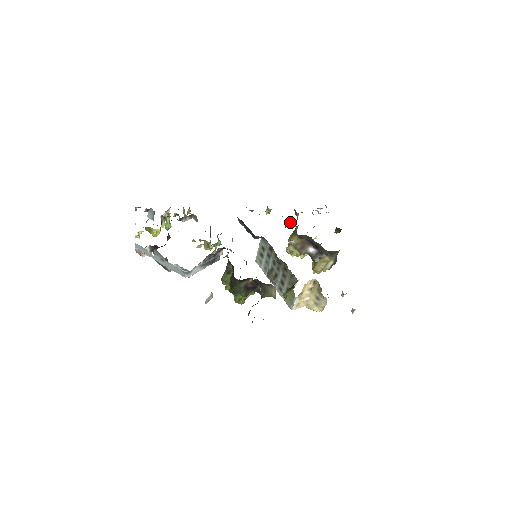
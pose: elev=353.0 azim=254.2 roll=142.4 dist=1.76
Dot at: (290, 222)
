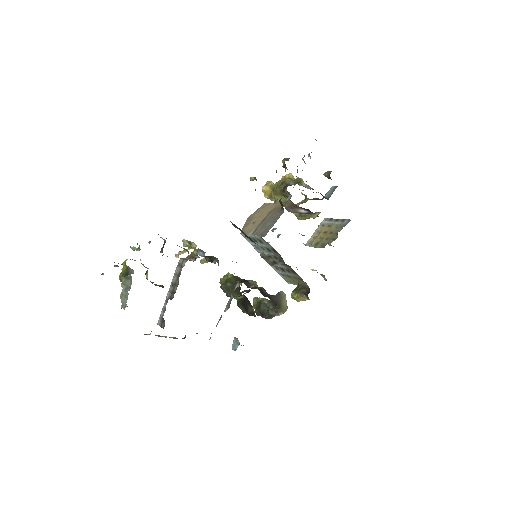
Dot at: (284, 192)
